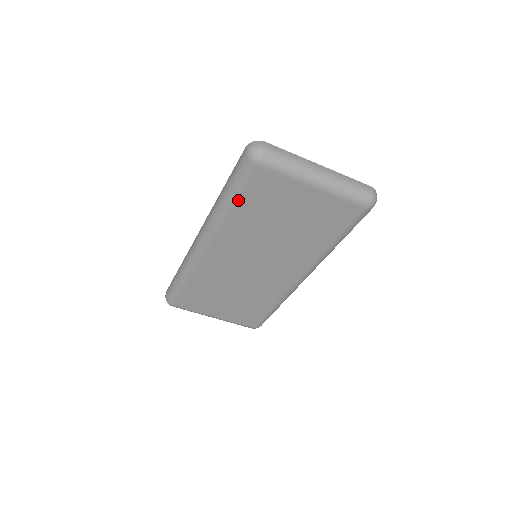
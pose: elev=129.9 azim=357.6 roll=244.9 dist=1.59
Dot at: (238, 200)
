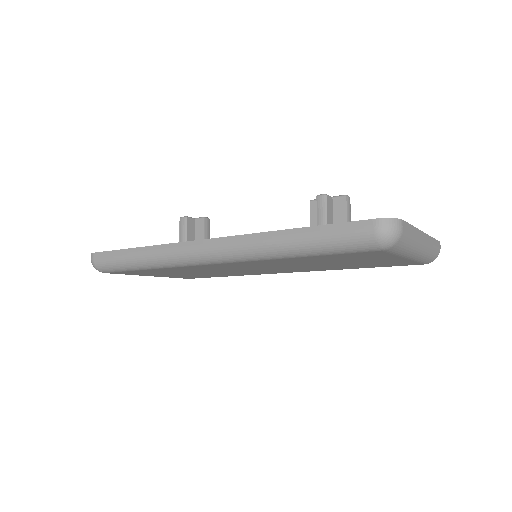
Dot at: (312, 256)
